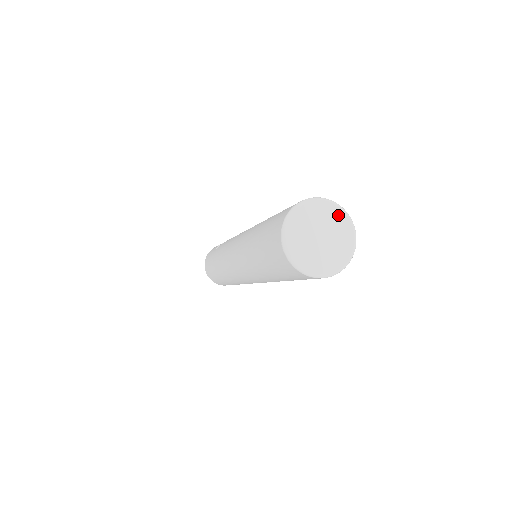
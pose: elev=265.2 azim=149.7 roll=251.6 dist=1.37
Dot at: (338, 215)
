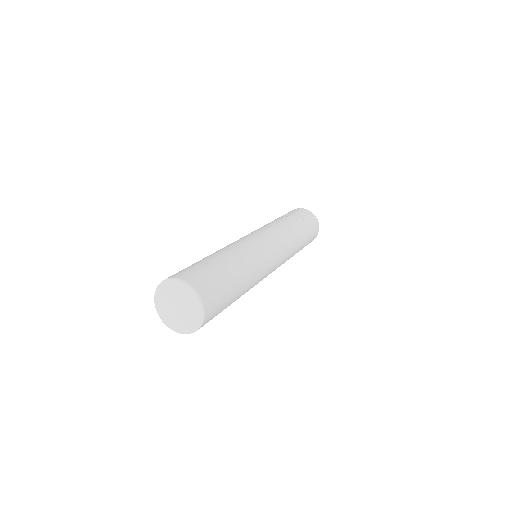
Dot at: (196, 310)
